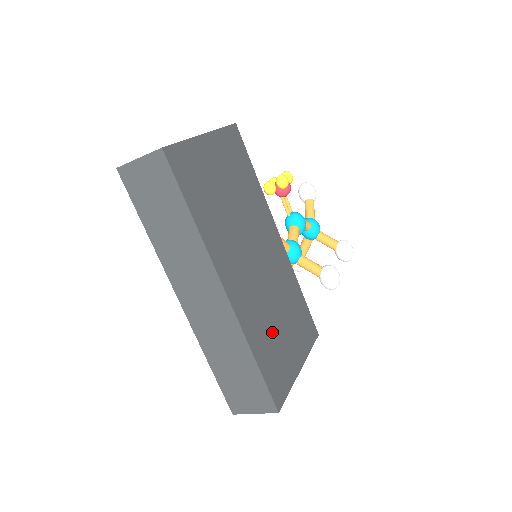
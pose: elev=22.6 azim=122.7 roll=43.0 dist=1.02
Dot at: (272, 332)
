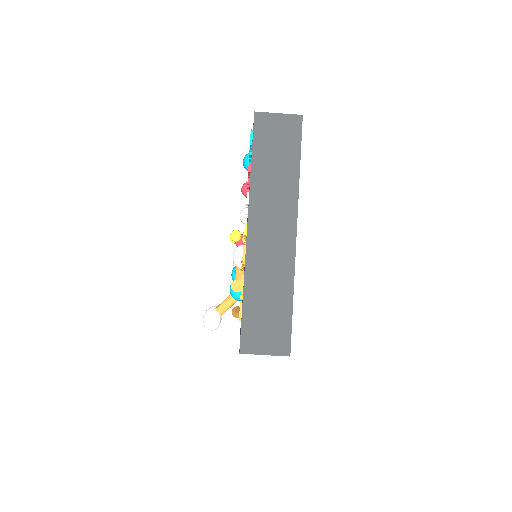
Dot at: occluded
